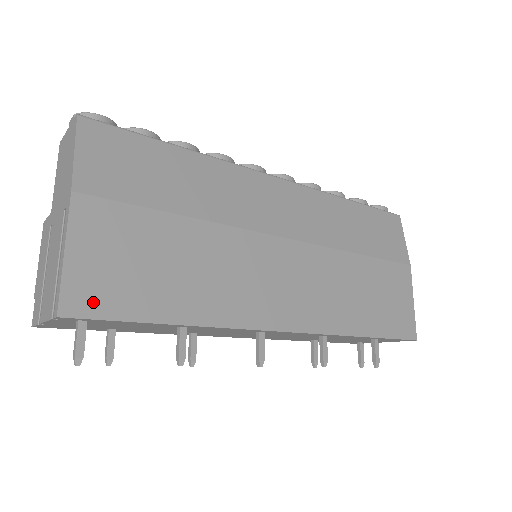
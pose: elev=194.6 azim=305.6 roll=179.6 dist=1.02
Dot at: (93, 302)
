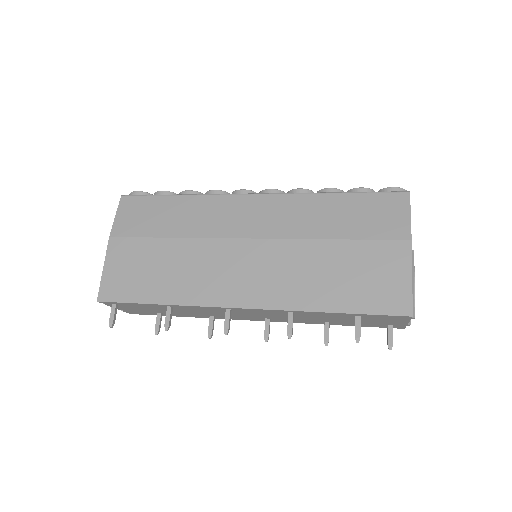
Dot at: (114, 293)
